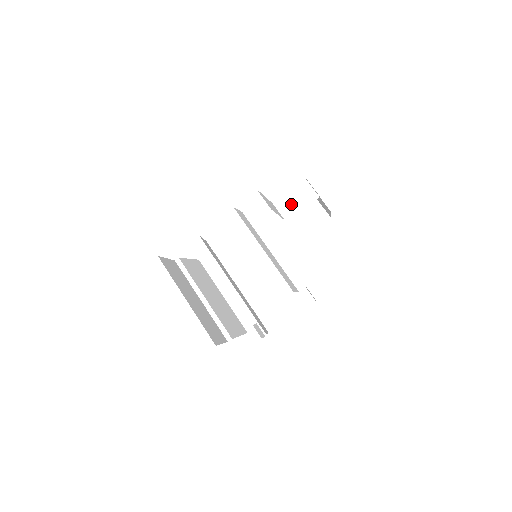
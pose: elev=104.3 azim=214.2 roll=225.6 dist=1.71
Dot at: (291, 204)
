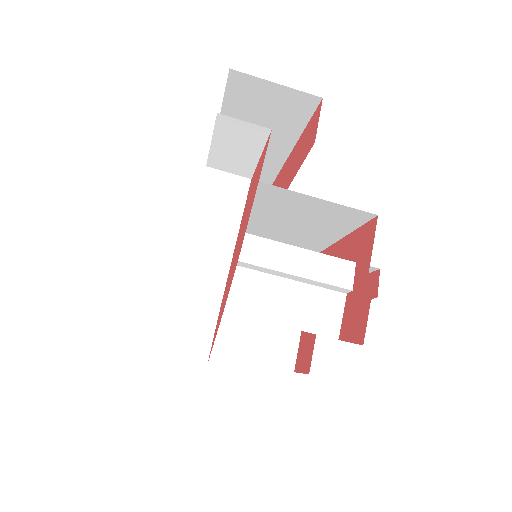
Dot at: (235, 157)
